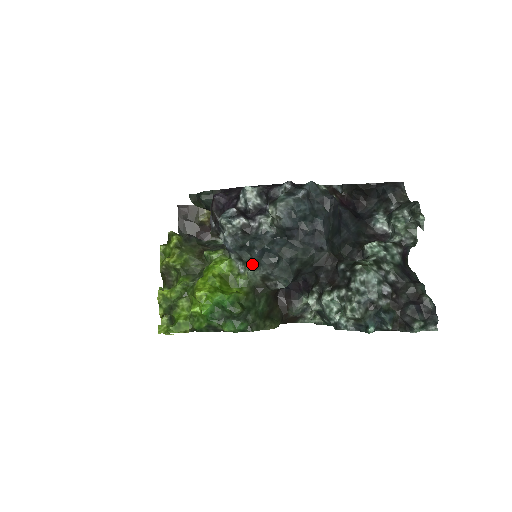
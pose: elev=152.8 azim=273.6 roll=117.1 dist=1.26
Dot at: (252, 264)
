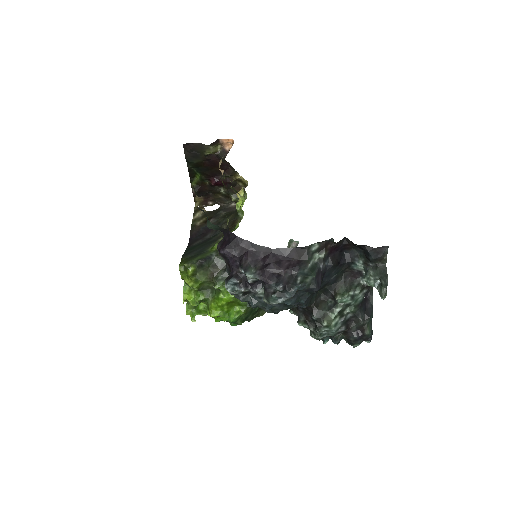
Dot at: occluded
